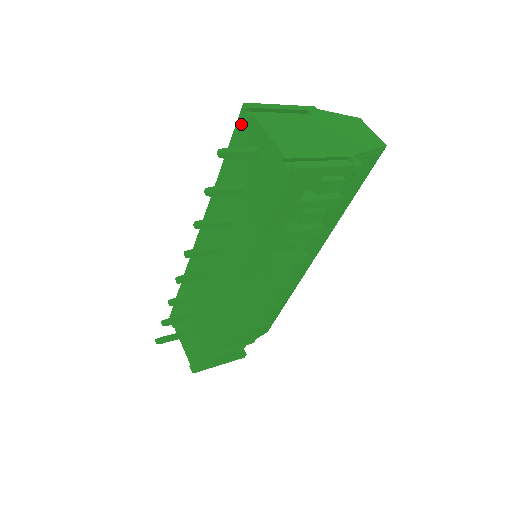
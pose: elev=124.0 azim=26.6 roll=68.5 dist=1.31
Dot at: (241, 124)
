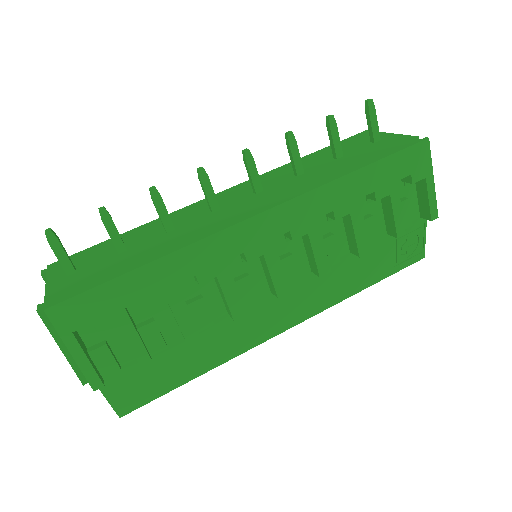
Dot at: (357, 136)
